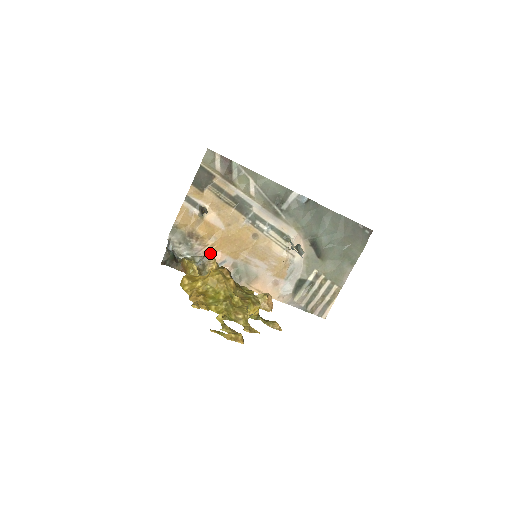
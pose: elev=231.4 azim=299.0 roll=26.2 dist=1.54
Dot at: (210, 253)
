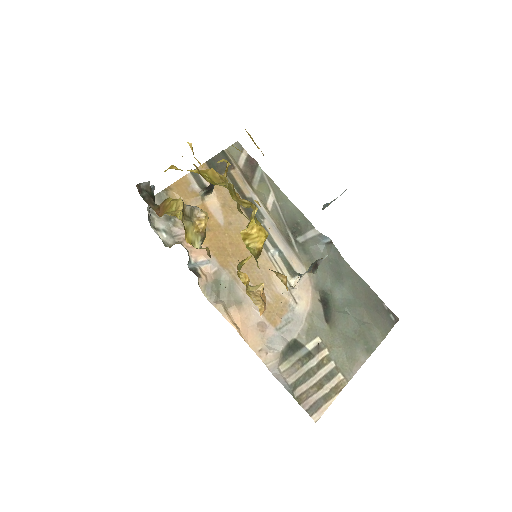
Dot at: occluded
